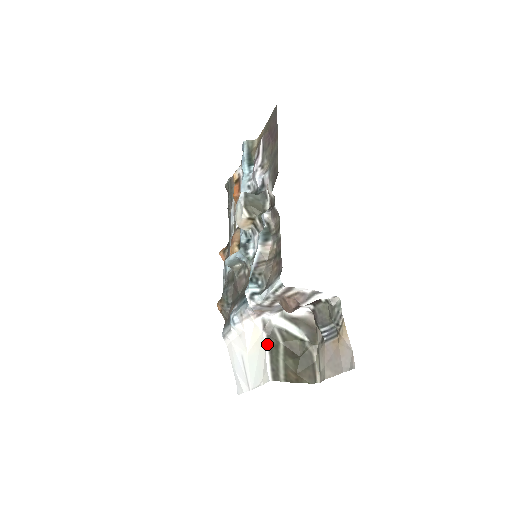
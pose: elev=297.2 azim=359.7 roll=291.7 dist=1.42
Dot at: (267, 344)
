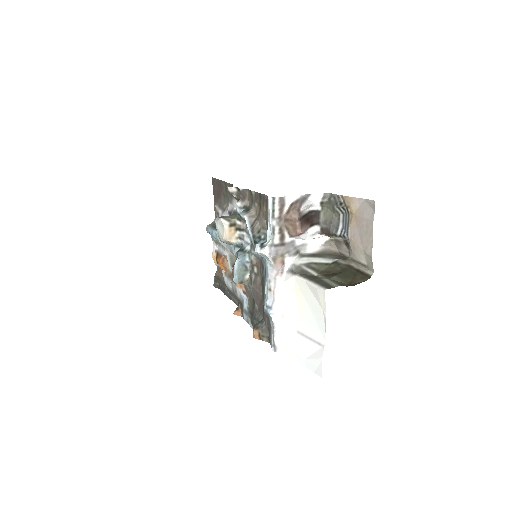
Dot at: (304, 278)
